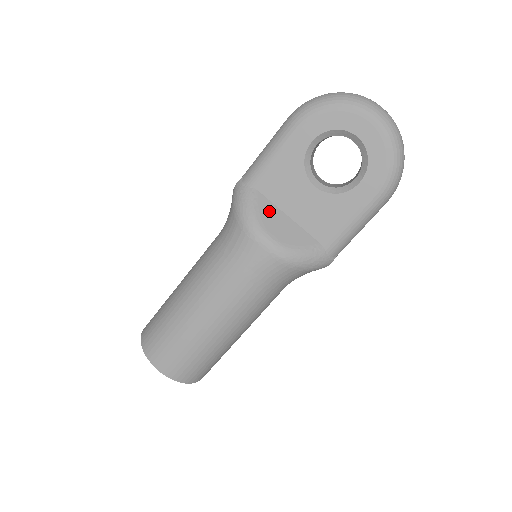
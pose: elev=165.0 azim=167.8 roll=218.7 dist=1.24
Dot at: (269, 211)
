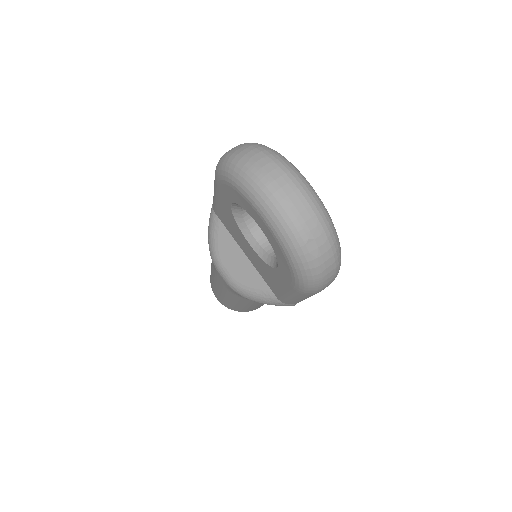
Dot at: (227, 244)
